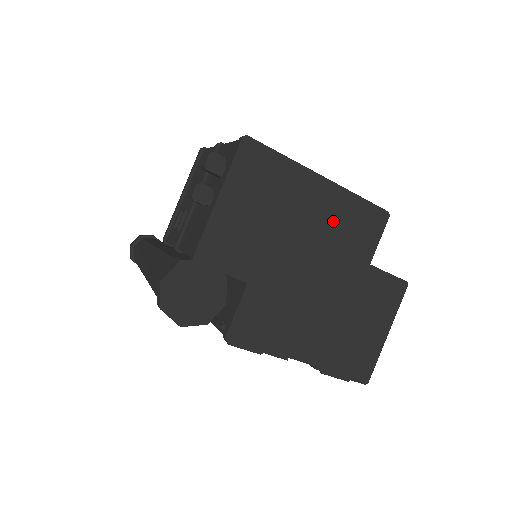
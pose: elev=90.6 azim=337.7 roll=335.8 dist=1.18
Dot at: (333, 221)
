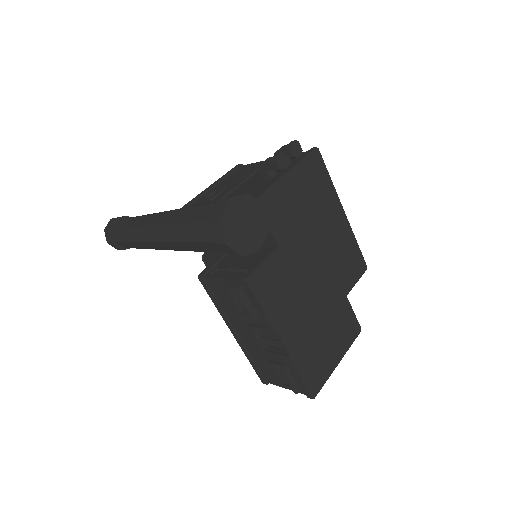
Dot at: (339, 245)
